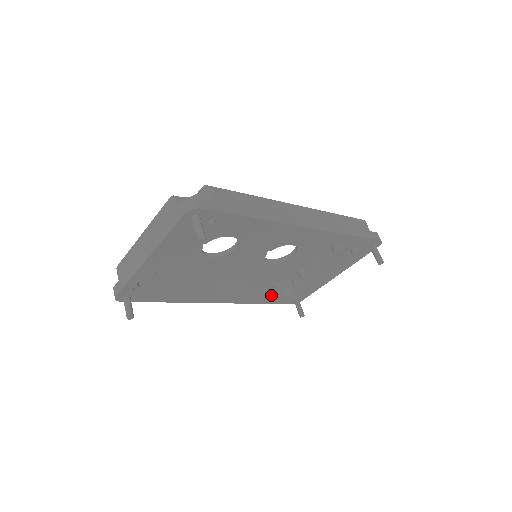
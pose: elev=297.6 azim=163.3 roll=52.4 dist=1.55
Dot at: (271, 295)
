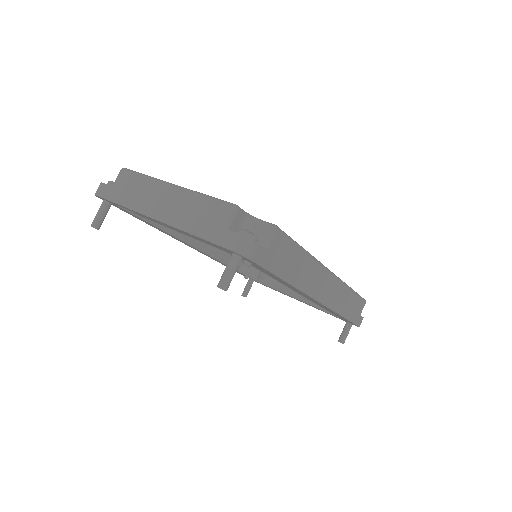
Dot at: occluded
